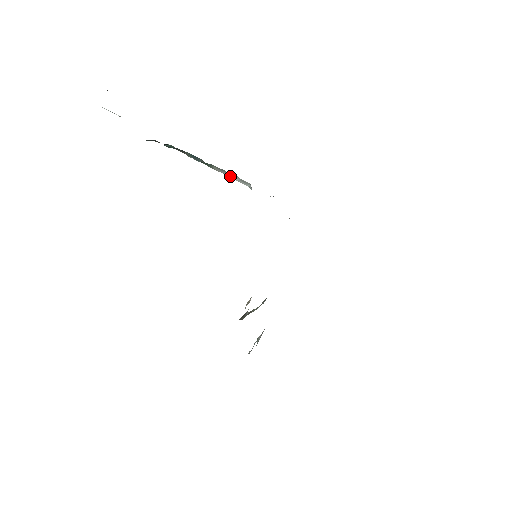
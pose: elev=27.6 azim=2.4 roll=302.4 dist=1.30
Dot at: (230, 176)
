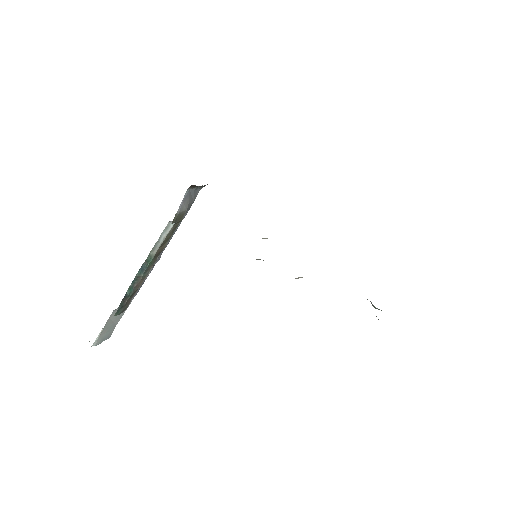
Dot at: (162, 241)
